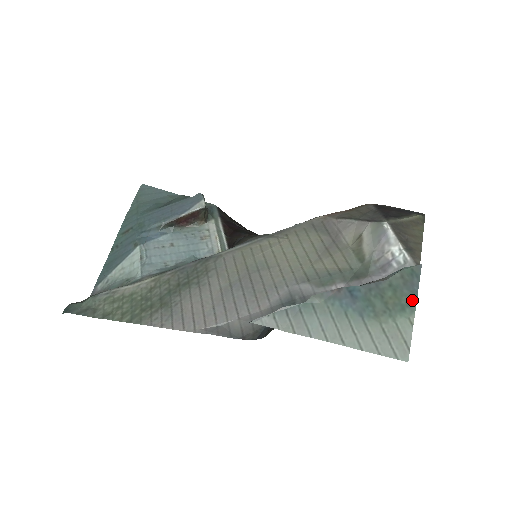
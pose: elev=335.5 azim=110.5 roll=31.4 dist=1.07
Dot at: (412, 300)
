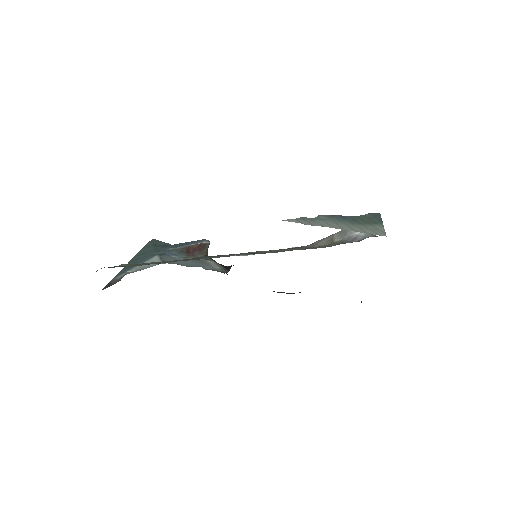
Dot at: (380, 221)
